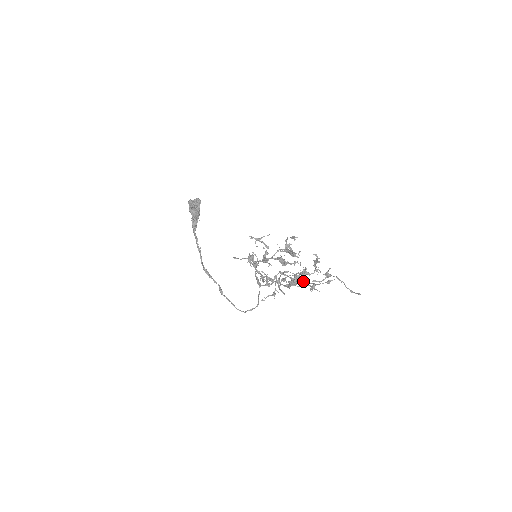
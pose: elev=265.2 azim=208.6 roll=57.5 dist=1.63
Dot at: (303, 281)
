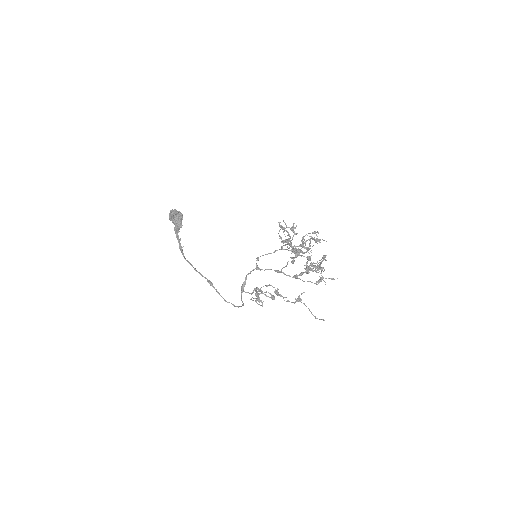
Dot at: occluded
